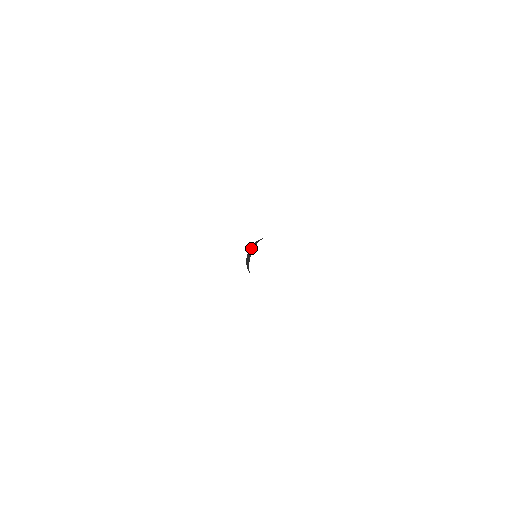
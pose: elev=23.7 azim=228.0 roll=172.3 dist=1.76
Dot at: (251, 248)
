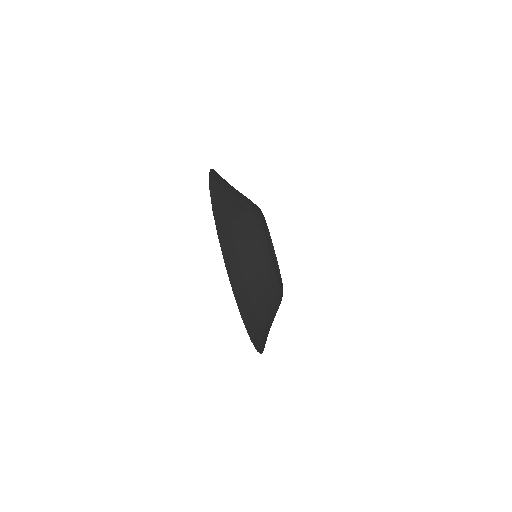
Dot at: occluded
